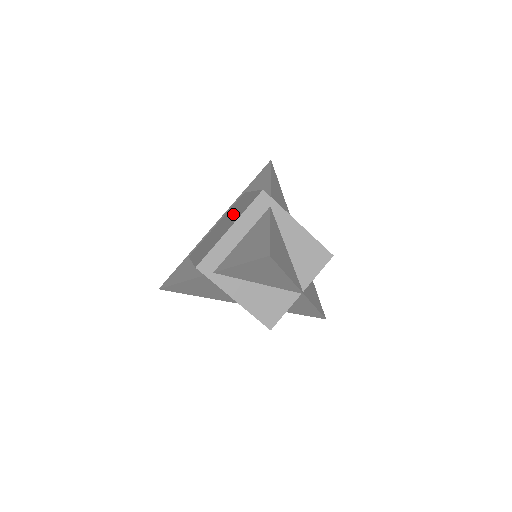
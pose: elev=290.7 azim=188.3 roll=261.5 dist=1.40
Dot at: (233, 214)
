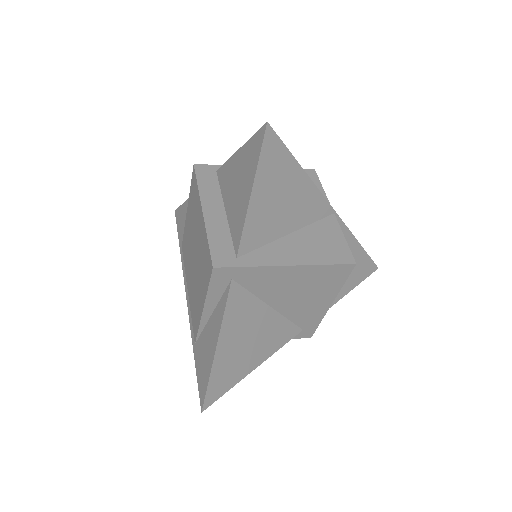
Dot at: (192, 234)
